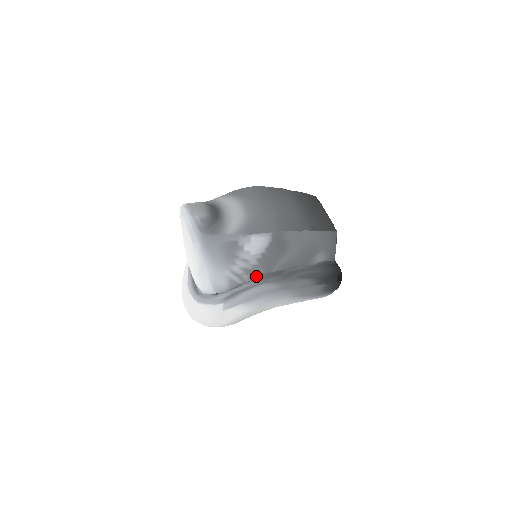
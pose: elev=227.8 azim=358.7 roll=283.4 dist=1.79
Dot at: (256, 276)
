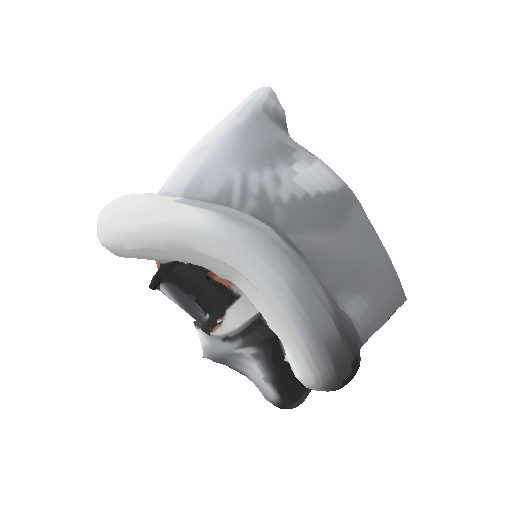
Dot at: (264, 218)
